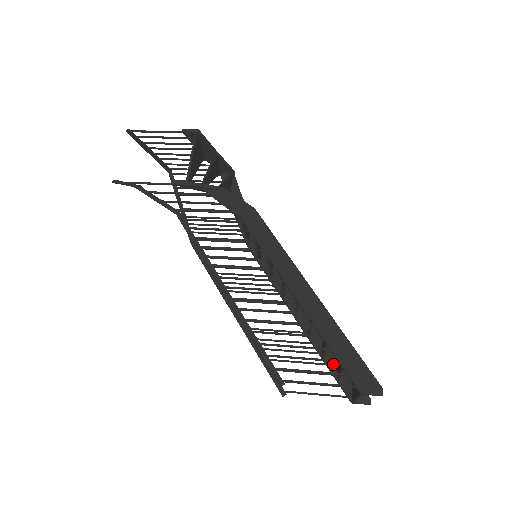
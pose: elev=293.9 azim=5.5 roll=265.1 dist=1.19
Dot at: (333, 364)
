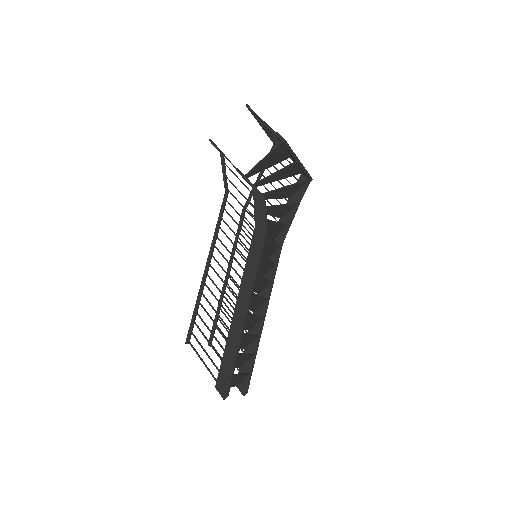
Dot at: occluded
